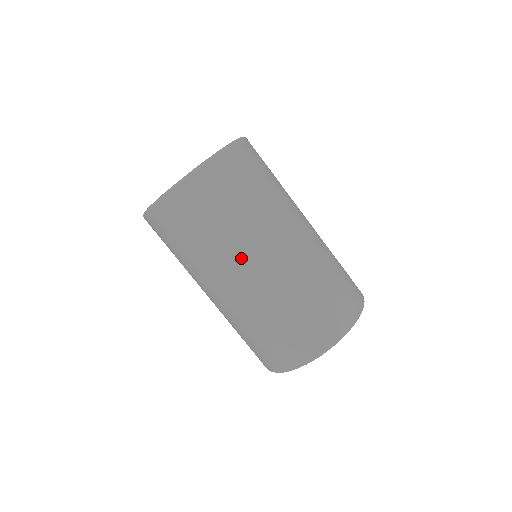
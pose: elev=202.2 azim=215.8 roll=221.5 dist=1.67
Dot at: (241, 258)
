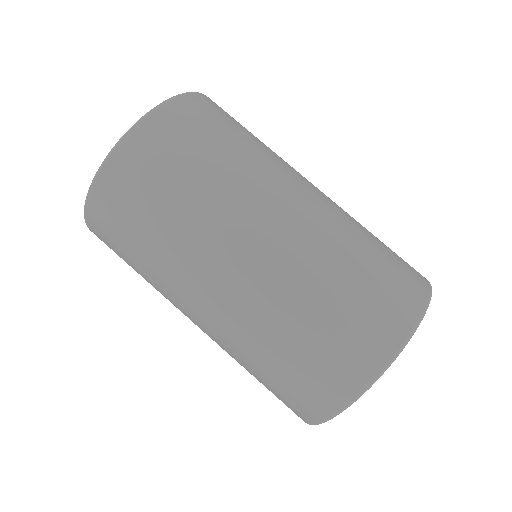
Dot at: (264, 192)
